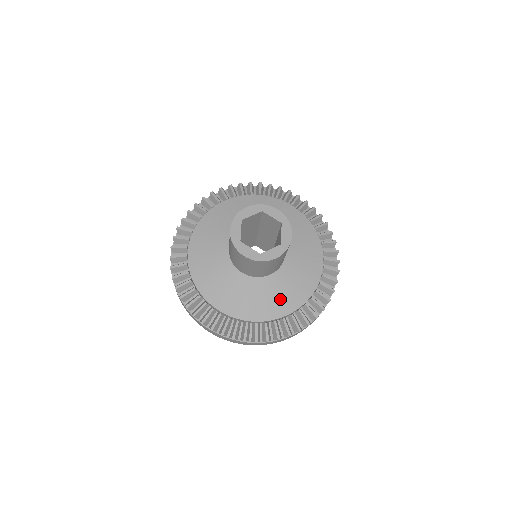
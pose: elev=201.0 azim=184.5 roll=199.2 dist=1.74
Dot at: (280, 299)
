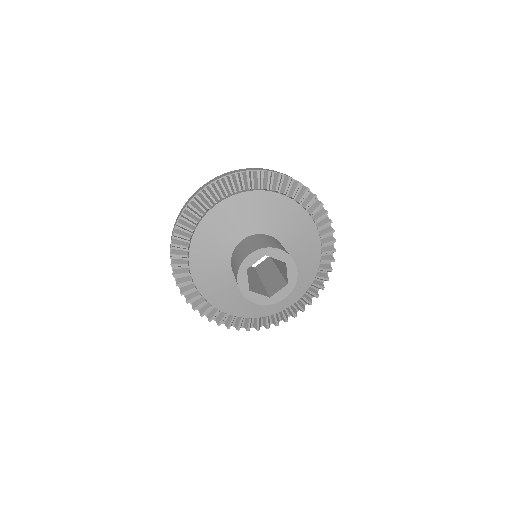
Dot at: occluded
